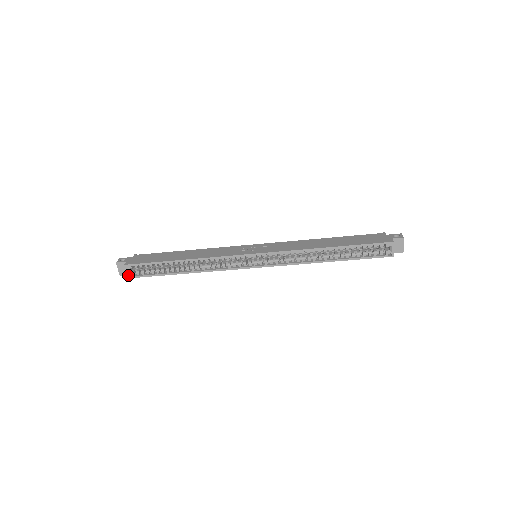
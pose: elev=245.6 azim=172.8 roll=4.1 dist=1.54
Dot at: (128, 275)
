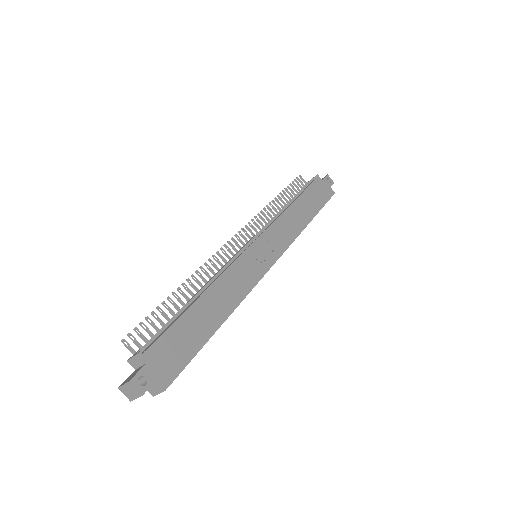
Dot at: (157, 393)
